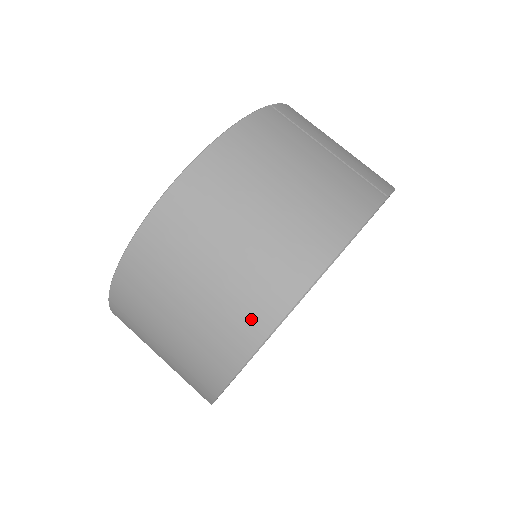
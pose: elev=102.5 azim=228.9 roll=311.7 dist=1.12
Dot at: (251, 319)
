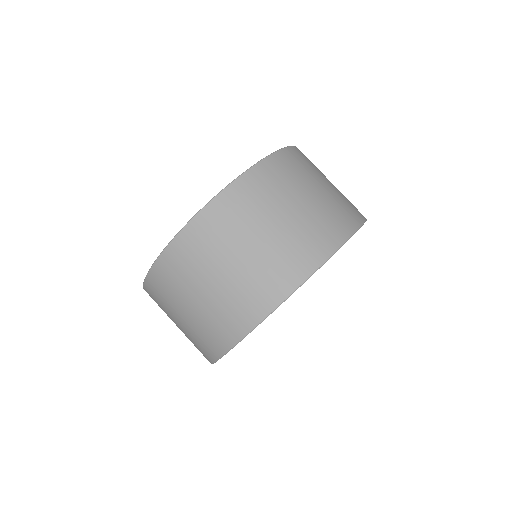
Dot at: (297, 265)
